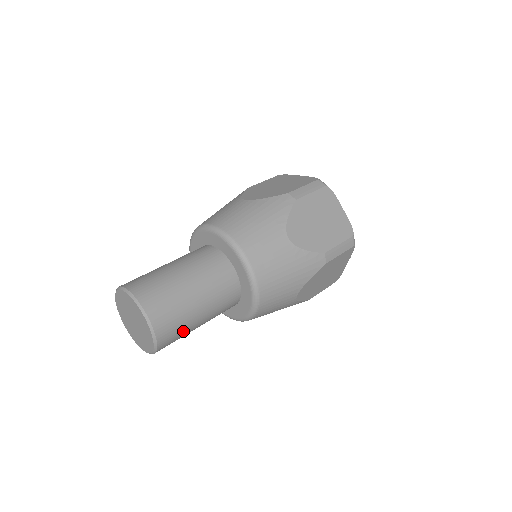
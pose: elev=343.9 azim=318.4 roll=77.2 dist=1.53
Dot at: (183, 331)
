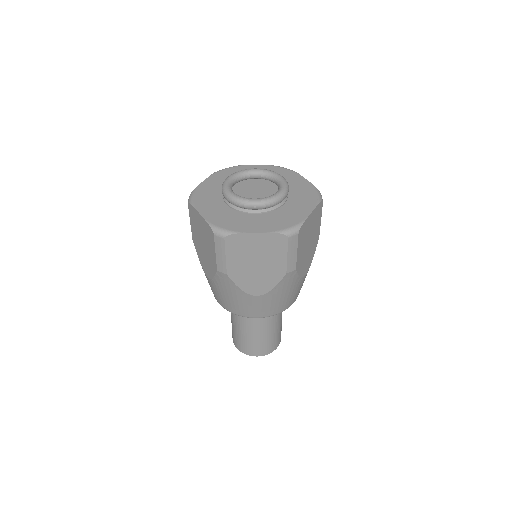
Dot at: occluded
